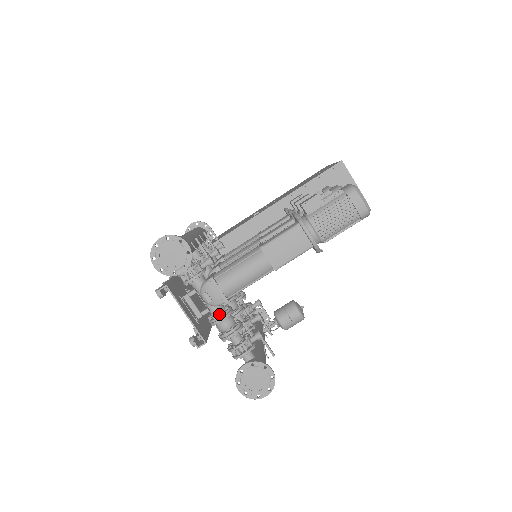
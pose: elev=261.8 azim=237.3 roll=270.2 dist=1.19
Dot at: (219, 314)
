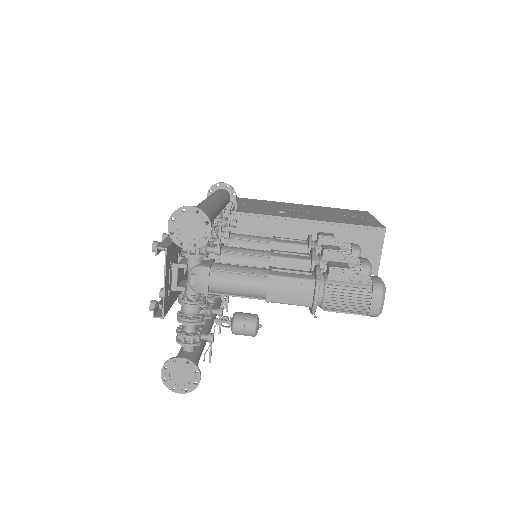
Dot at: (192, 299)
